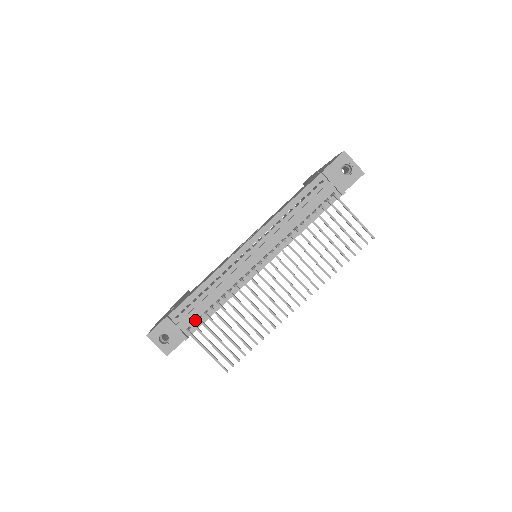
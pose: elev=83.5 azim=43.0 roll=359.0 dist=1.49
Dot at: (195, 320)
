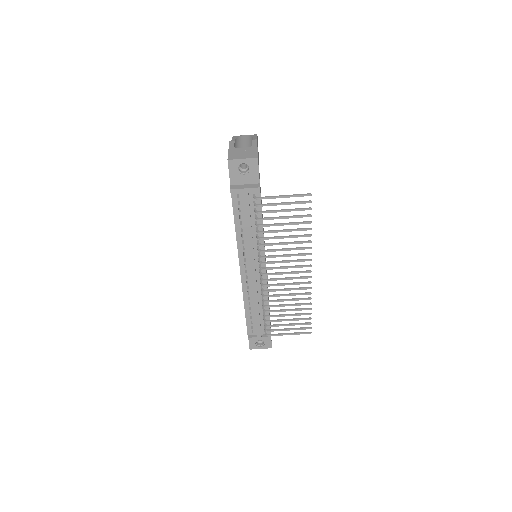
Dot at: occluded
